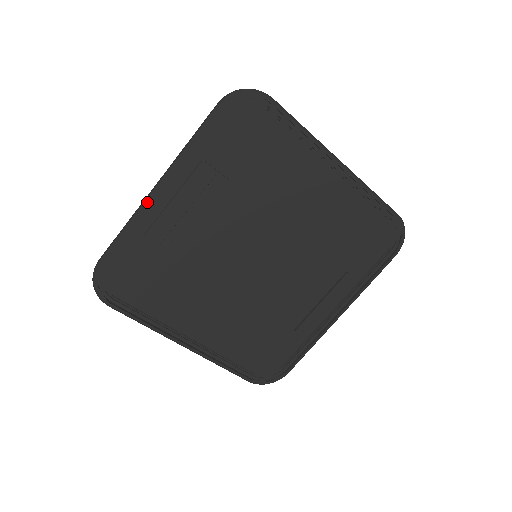
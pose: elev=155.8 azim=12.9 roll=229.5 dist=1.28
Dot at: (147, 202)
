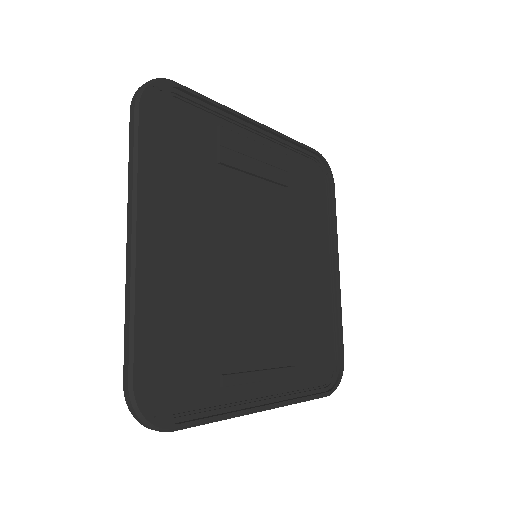
Dot at: (246, 116)
